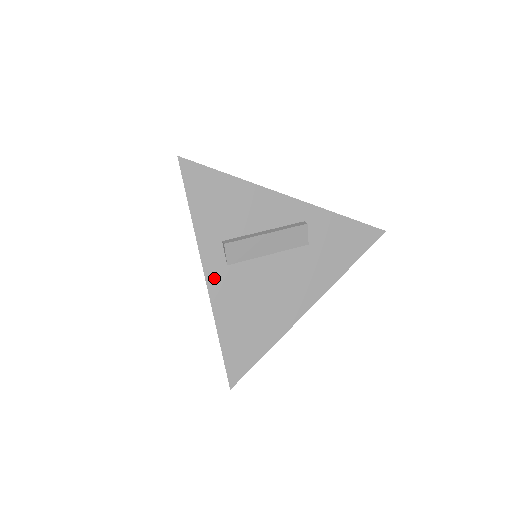
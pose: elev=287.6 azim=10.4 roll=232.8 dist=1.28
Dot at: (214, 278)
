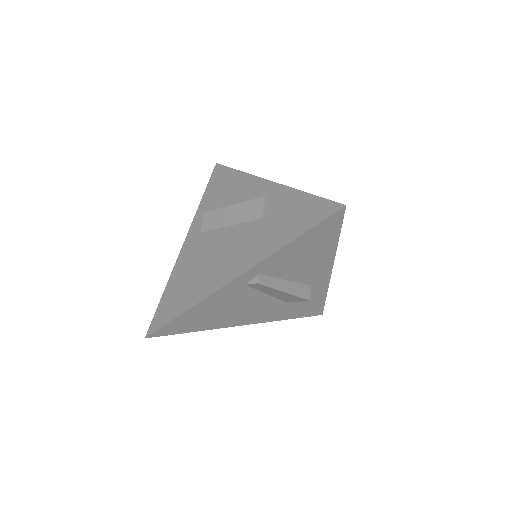
Dot at: (189, 241)
